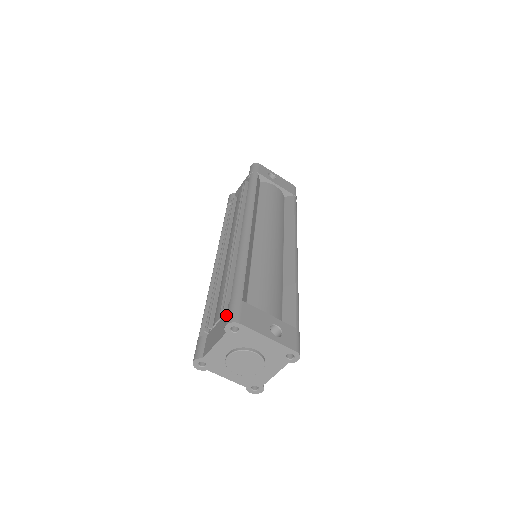
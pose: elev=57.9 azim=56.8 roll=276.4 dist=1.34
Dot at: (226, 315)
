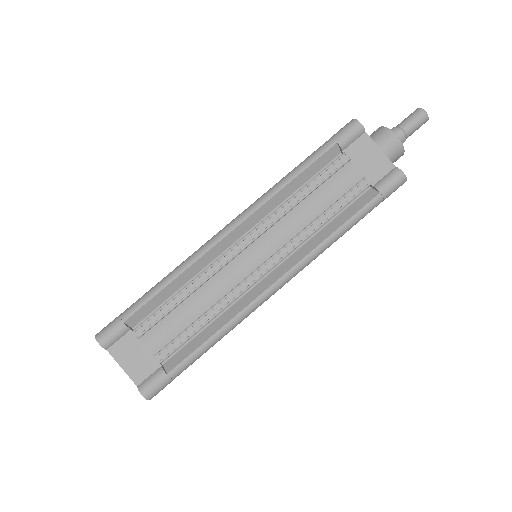
Dot at: (152, 382)
